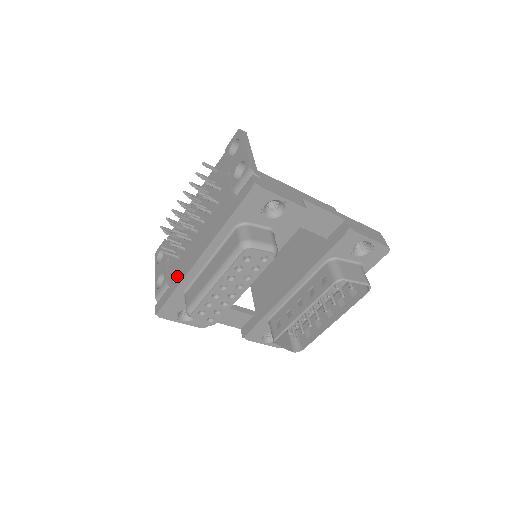
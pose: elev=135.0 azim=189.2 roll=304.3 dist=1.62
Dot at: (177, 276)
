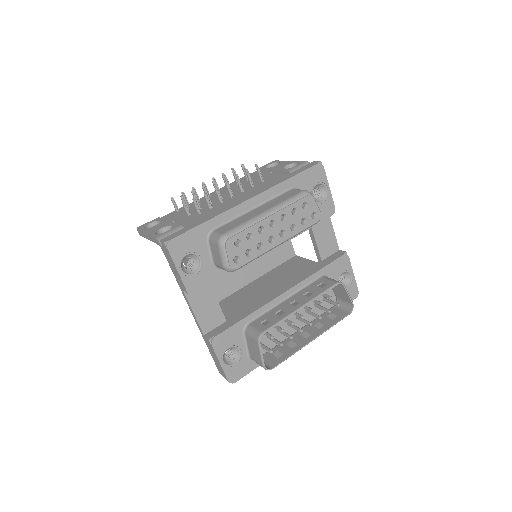
Dot at: occluded
